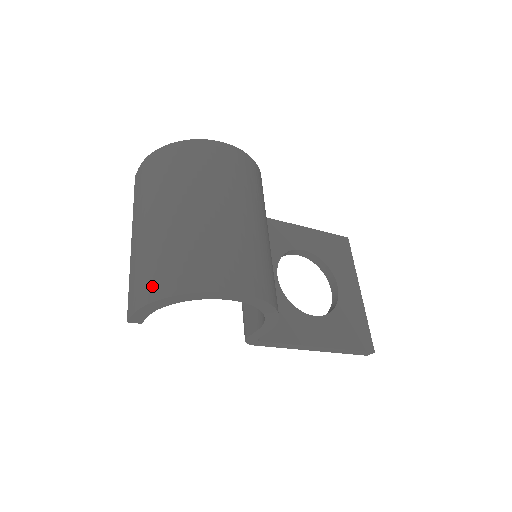
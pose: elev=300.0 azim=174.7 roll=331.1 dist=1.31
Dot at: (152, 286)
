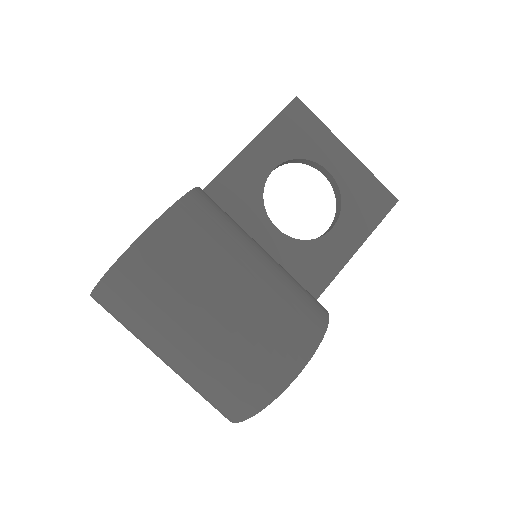
Dot at: (230, 410)
